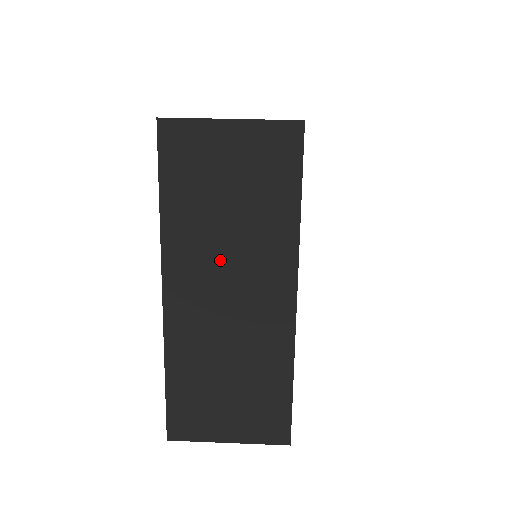
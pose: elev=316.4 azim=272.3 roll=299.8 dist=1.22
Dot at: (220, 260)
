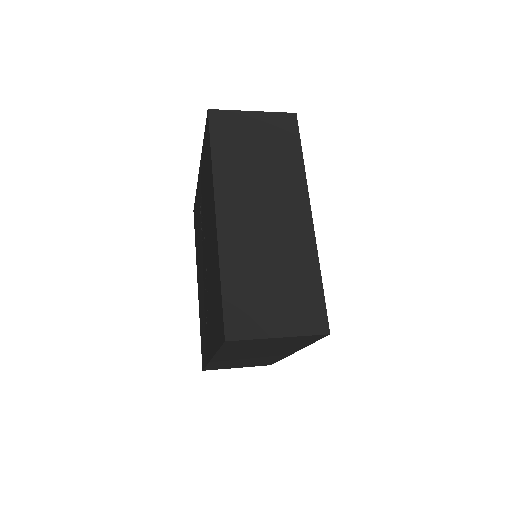
Dot at: (256, 190)
